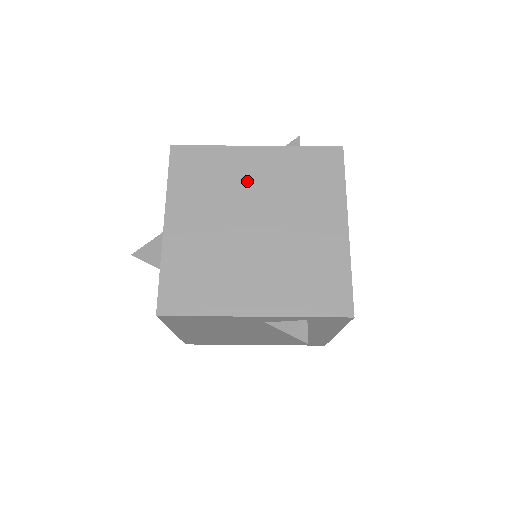
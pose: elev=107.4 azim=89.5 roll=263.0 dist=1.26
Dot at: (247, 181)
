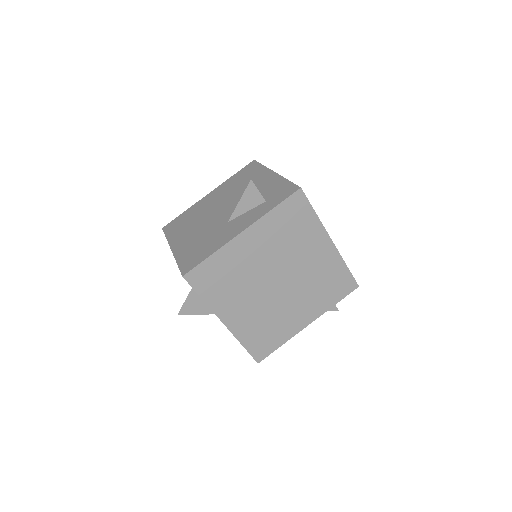
Dot at: (253, 261)
